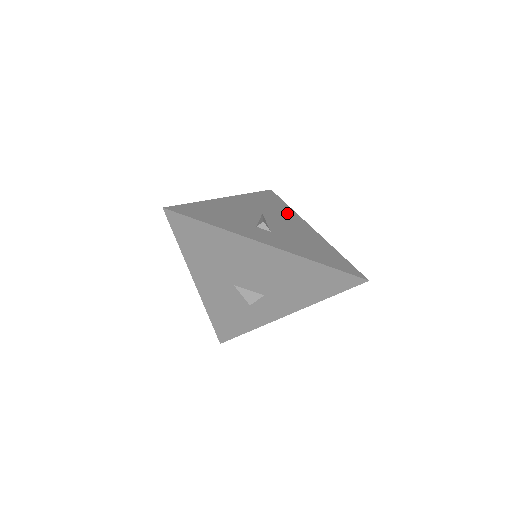
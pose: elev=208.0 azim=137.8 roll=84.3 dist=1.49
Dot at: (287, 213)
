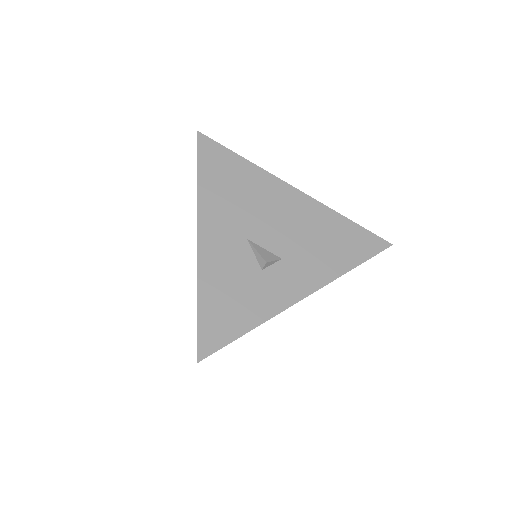
Dot at: occluded
